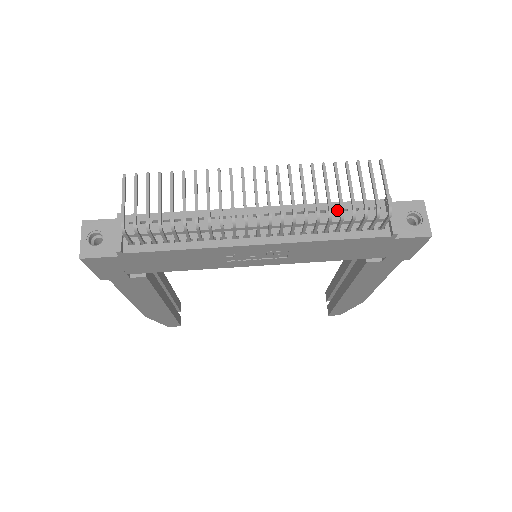
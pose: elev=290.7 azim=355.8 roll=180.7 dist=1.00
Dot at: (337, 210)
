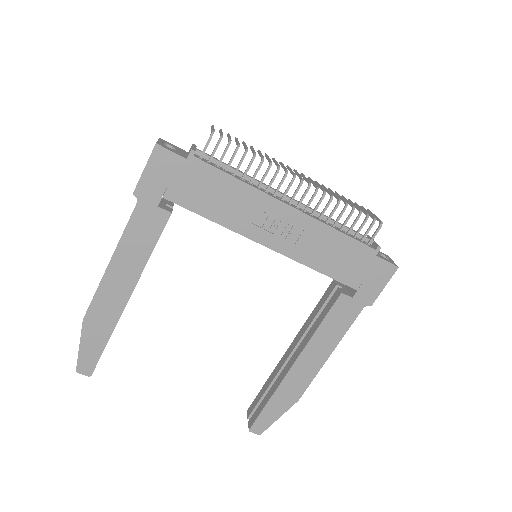
Dot at: occluded
